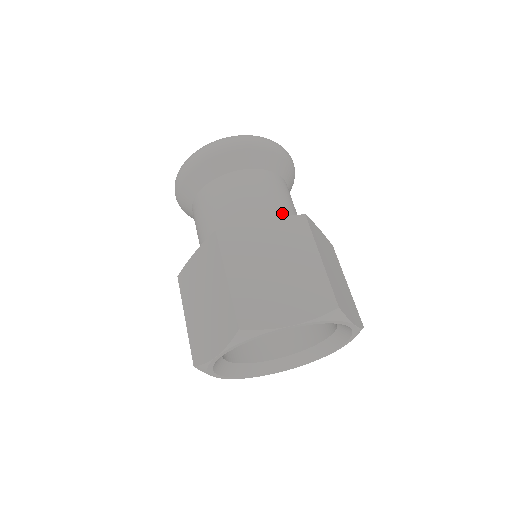
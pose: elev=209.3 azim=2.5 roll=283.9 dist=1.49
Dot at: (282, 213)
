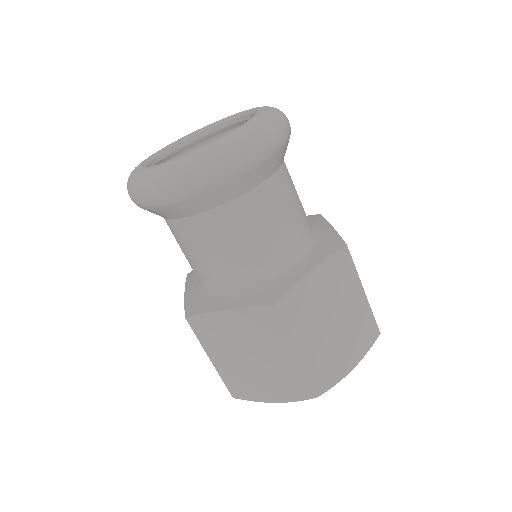
Dot at: (305, 228)
